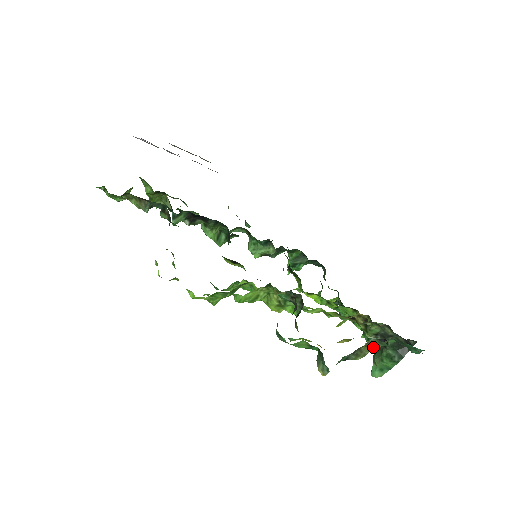
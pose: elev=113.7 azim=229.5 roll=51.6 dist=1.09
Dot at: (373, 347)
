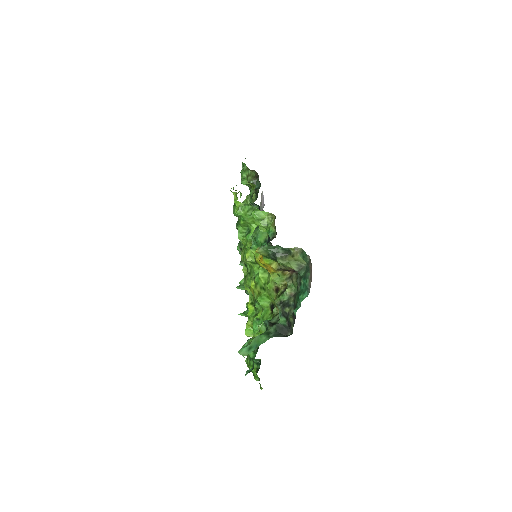
Dot at: (294, 259)
